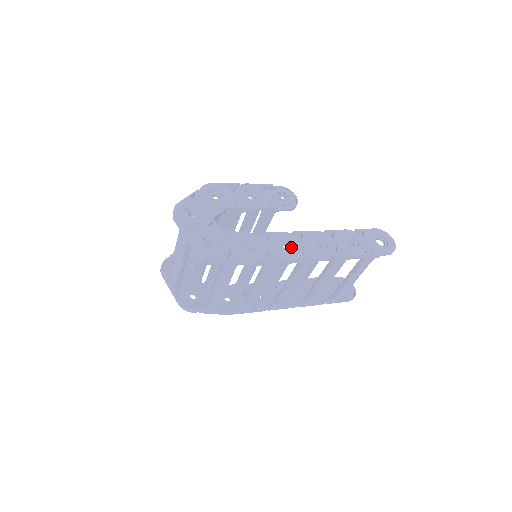
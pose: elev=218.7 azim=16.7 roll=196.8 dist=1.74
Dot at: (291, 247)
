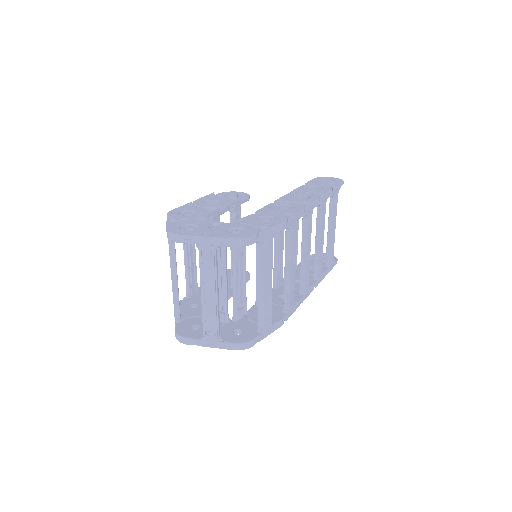
Dot at: (288, 207)
